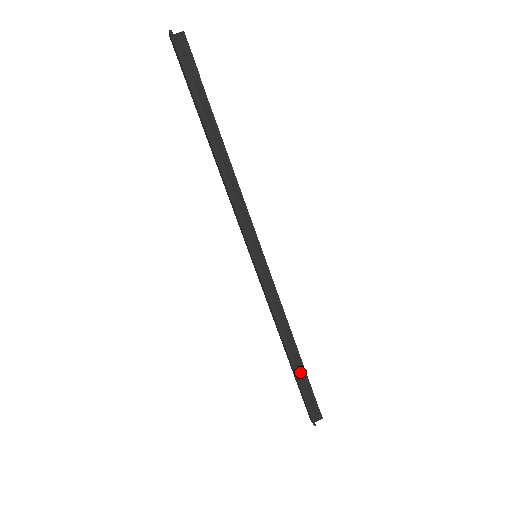
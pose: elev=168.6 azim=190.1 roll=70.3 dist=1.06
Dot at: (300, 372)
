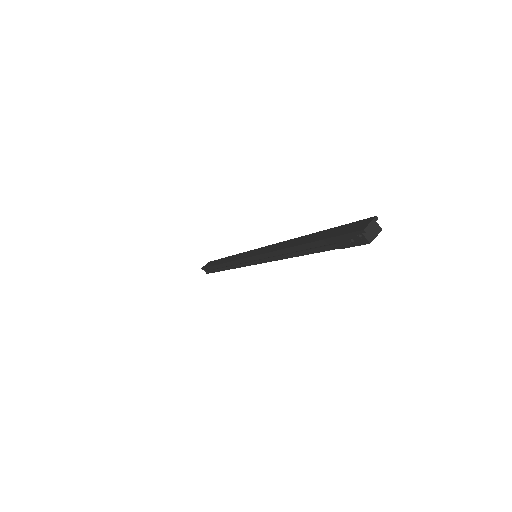
Dot at: (217, 268)
